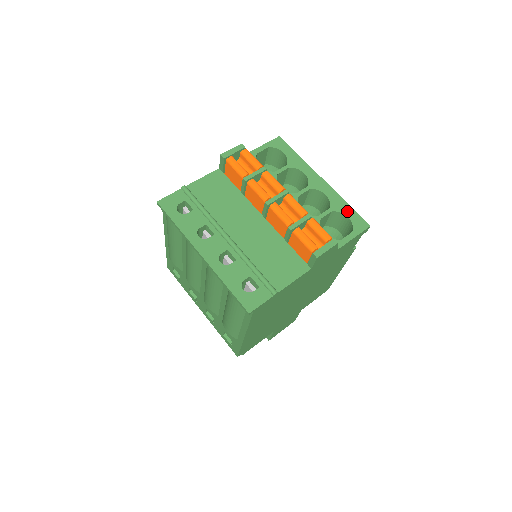
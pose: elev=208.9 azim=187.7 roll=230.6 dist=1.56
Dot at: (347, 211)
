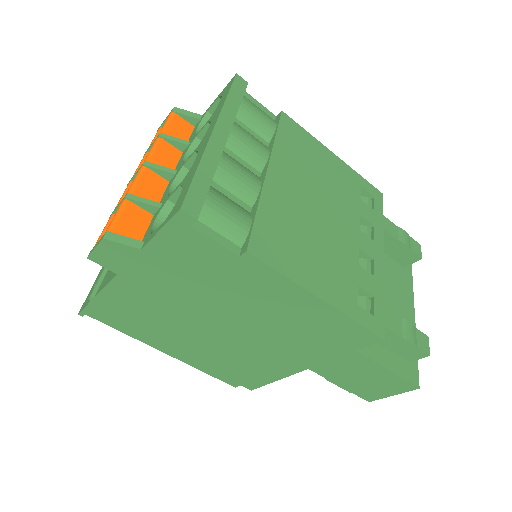
Dot at: (187, 183)
